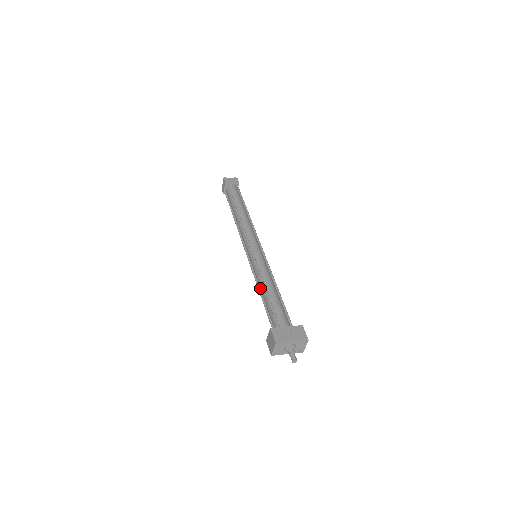
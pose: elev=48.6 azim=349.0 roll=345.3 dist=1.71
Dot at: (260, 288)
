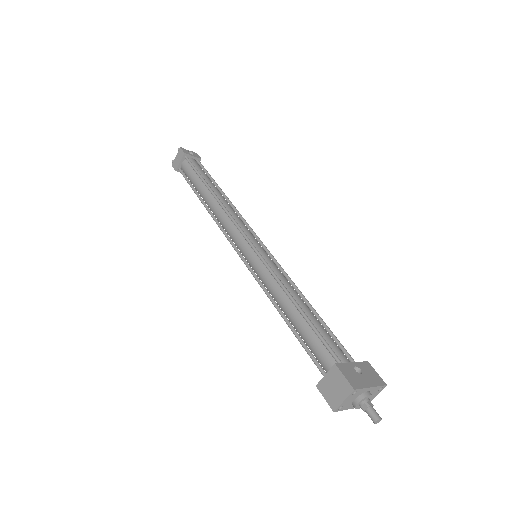
Dot at: (280, 302)
